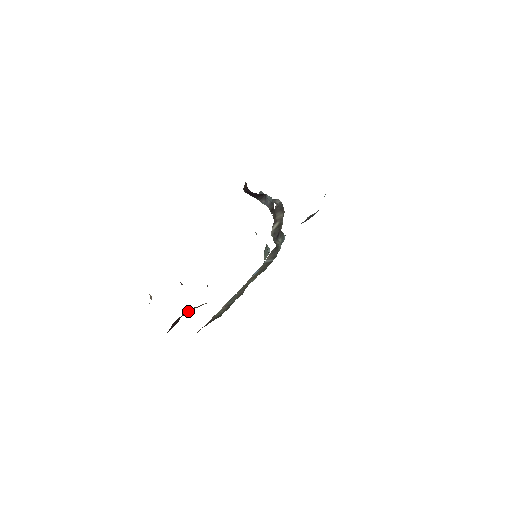
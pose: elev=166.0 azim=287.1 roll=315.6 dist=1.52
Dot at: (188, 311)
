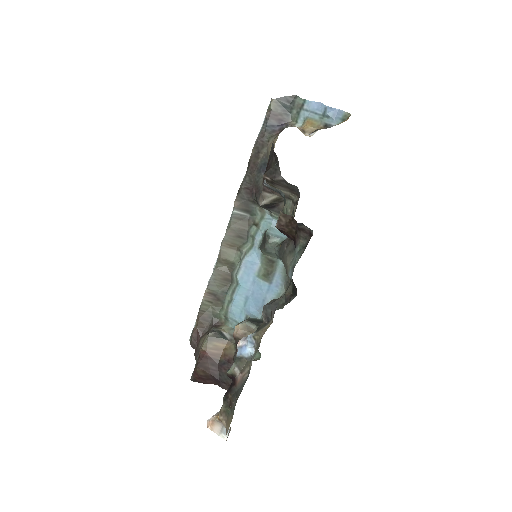
Dot at: (216, 364)
